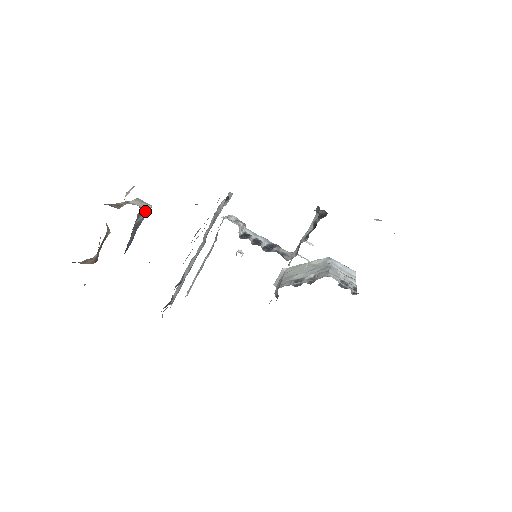
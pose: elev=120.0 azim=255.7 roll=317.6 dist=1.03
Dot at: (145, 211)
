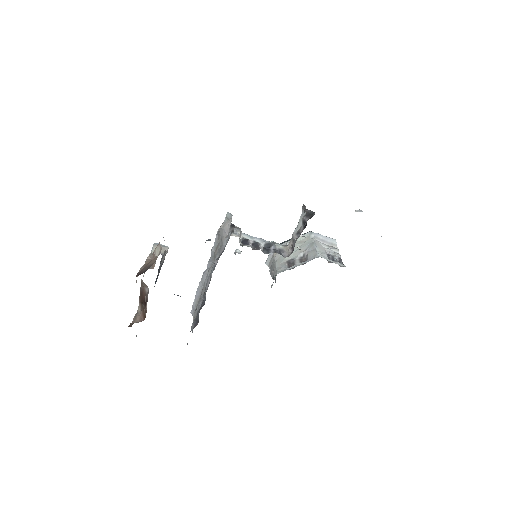
Dot at: (165, 254)
